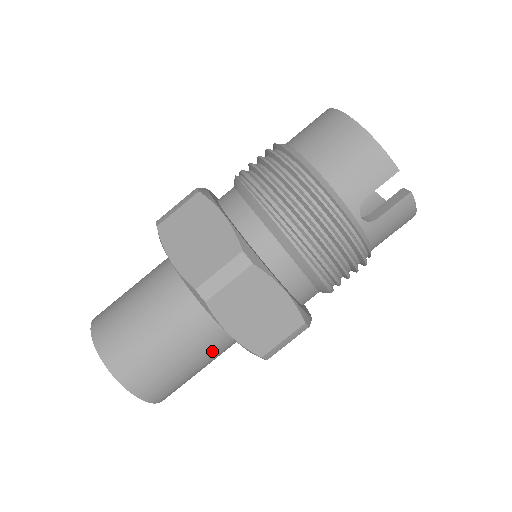
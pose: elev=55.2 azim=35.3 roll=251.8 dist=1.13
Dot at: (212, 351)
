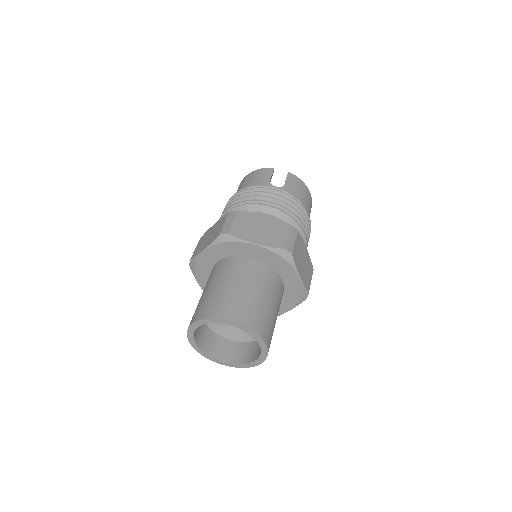
Dot at: (263, 281)
